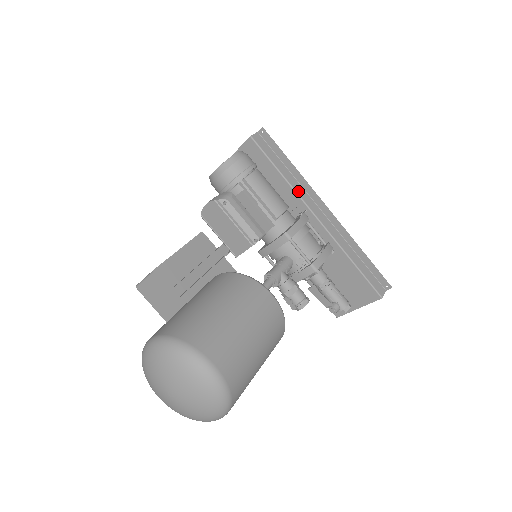
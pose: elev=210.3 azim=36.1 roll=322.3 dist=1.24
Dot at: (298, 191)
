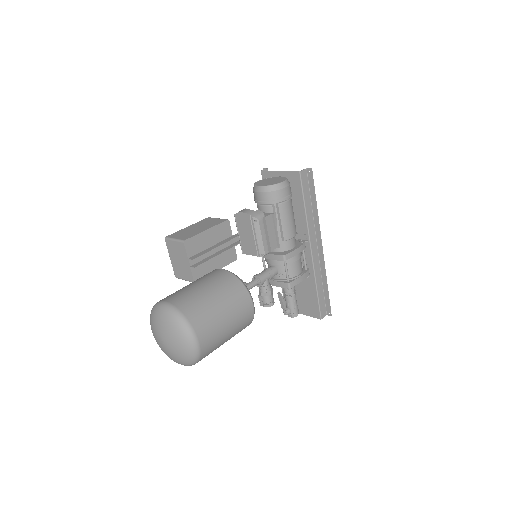
Dot at: (309, 225)
